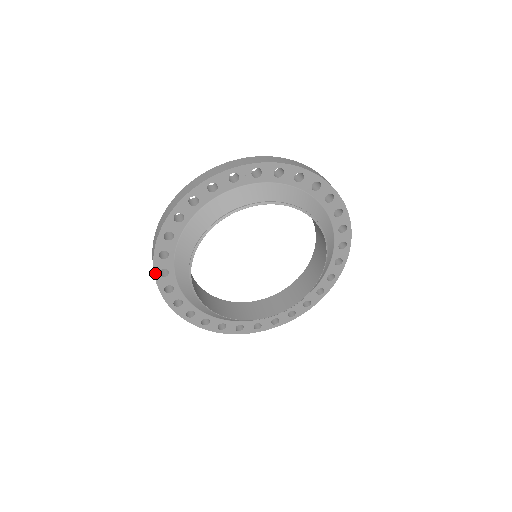
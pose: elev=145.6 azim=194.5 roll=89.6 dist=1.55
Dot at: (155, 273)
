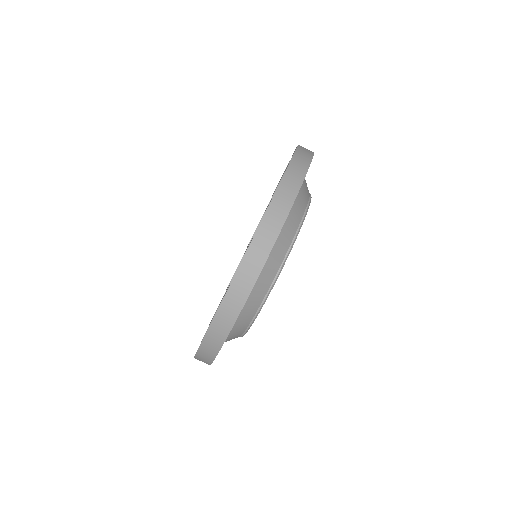
Dot at: (226, 338)
